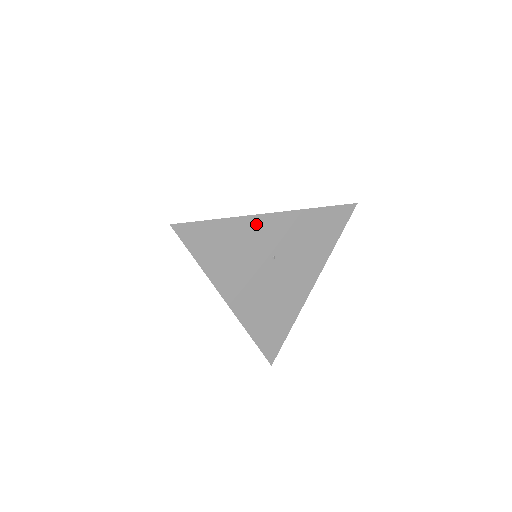
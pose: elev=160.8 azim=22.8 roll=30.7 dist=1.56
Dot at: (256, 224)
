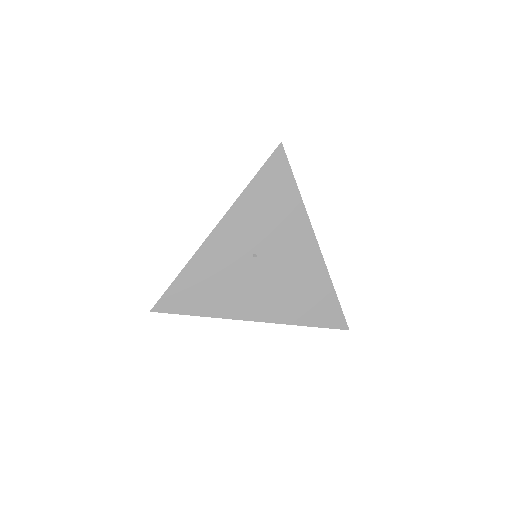
Dot at: (212, 248)
